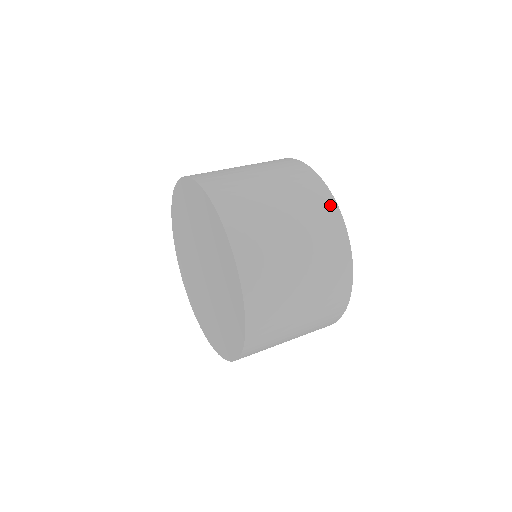
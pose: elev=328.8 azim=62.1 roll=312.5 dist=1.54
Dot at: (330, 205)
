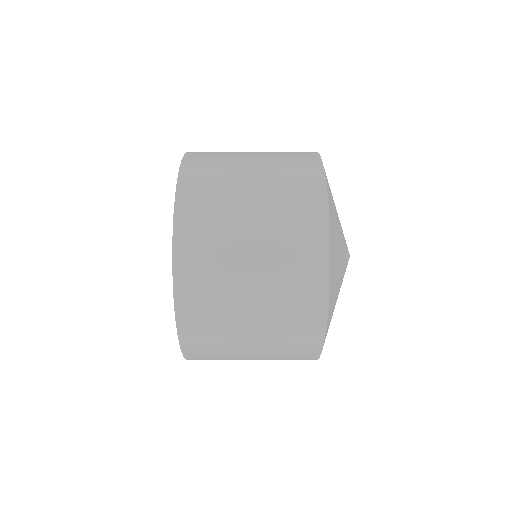
Dot at: (312, 159)
